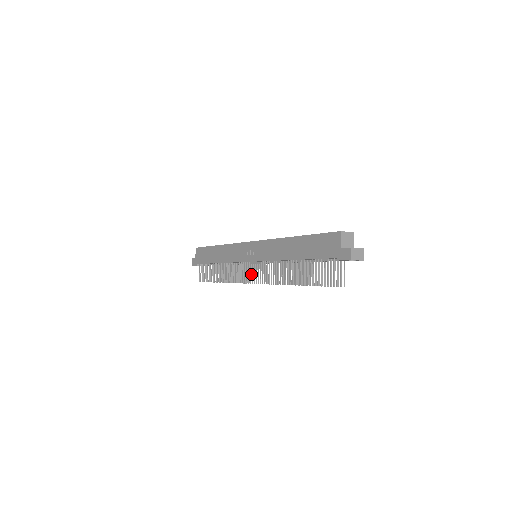
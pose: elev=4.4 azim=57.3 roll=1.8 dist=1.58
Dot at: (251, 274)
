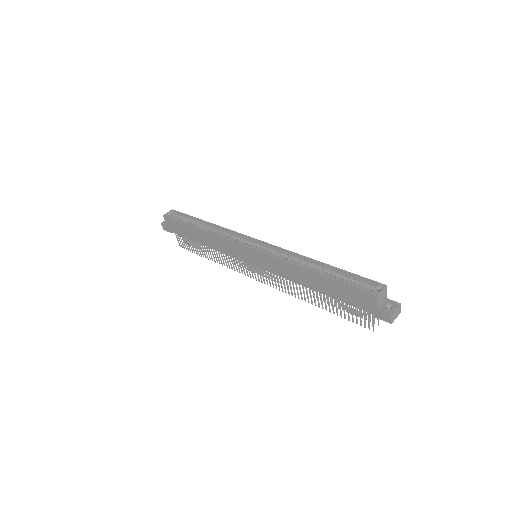
Dot at: (251, 265)
